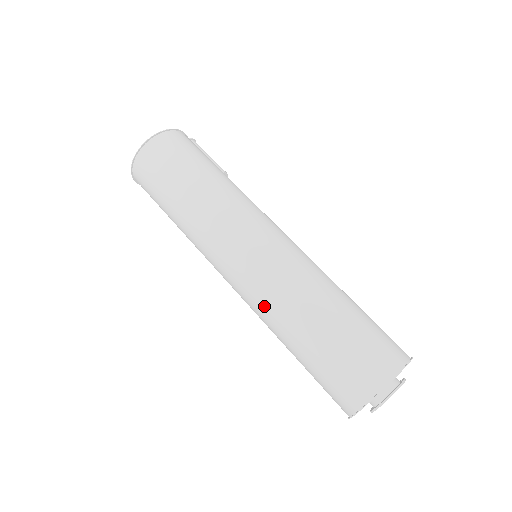
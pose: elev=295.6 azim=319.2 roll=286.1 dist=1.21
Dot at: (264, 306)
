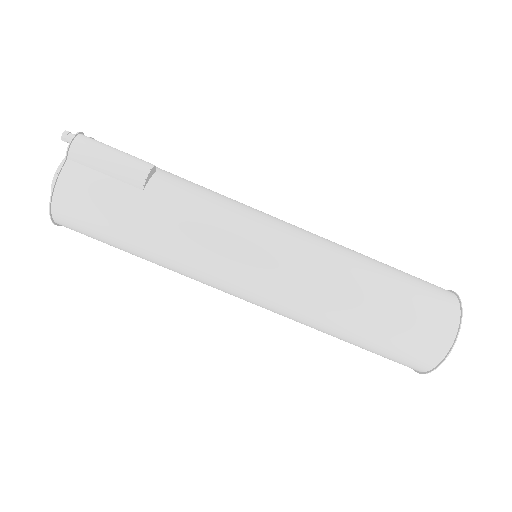
Dot at: occluded
